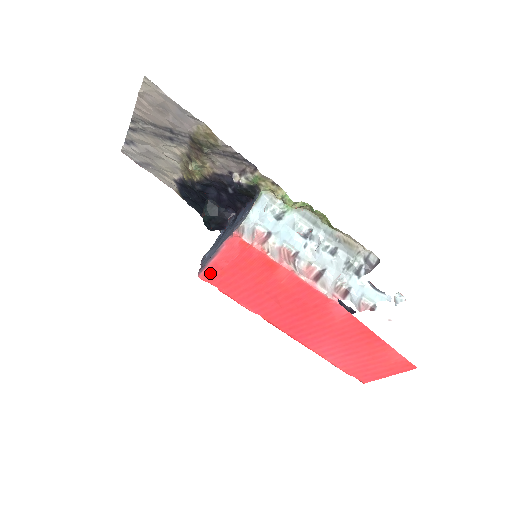
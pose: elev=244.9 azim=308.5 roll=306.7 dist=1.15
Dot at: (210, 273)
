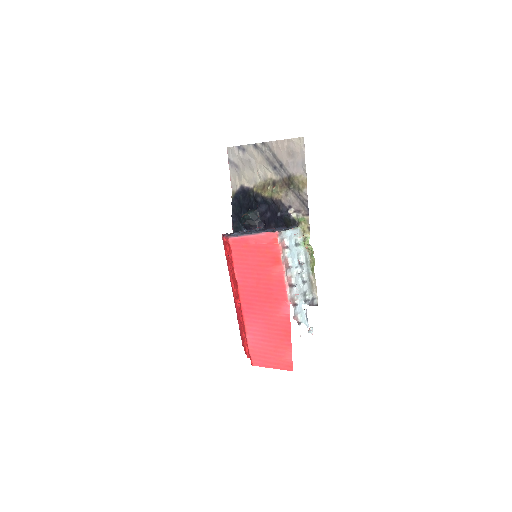
Dot at: (238, 241)
